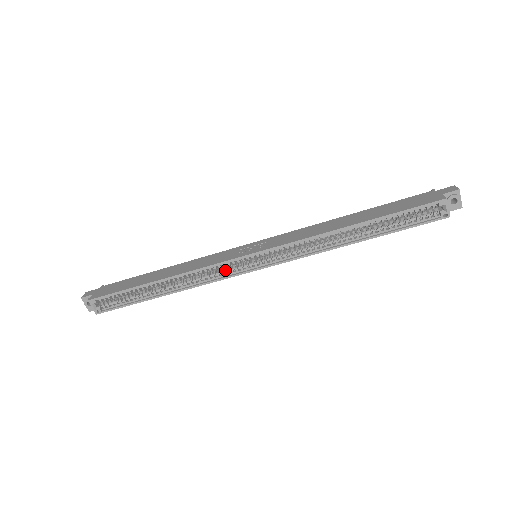
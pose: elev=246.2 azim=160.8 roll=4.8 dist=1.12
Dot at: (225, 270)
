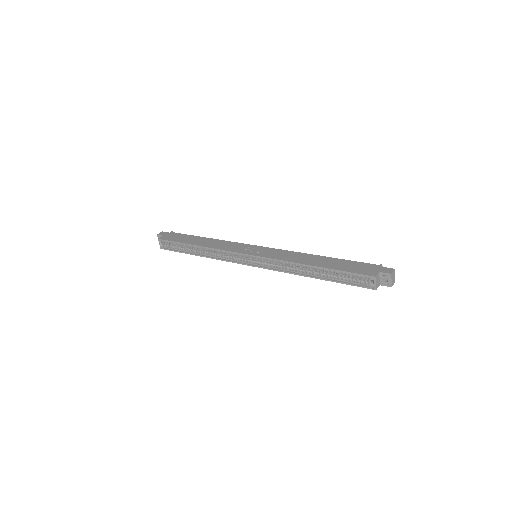
Dot at: (234, 257)
